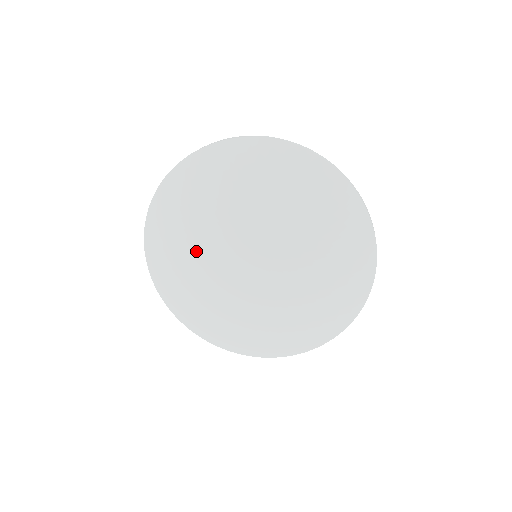
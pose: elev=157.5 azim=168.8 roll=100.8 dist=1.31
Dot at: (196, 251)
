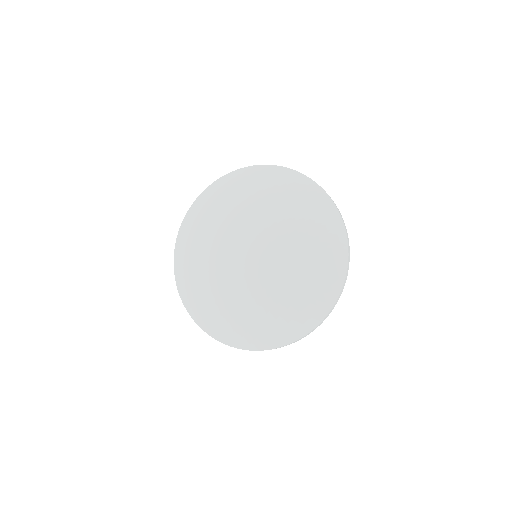
Dot at: (223, 223)
